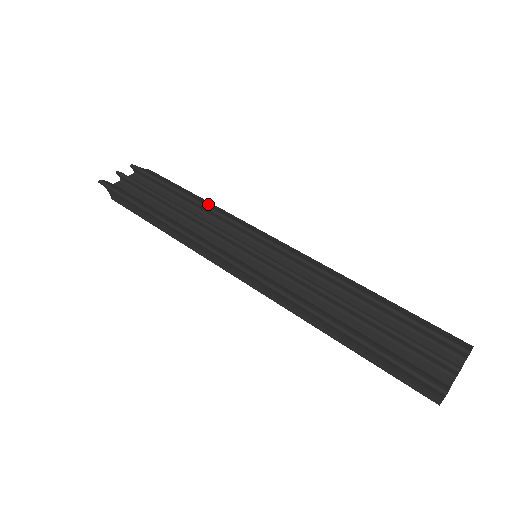
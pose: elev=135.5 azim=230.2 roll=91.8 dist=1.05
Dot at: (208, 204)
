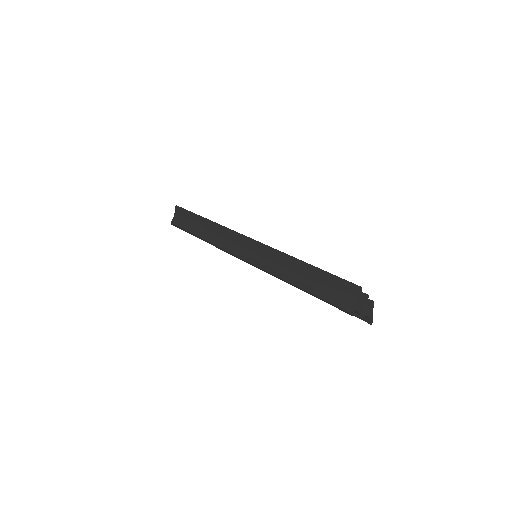
Dot at: occluded
